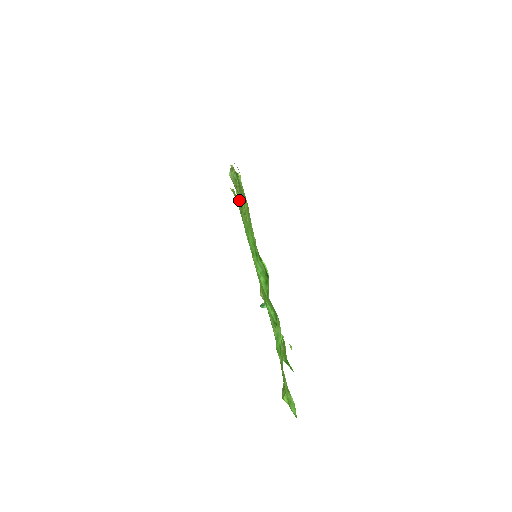
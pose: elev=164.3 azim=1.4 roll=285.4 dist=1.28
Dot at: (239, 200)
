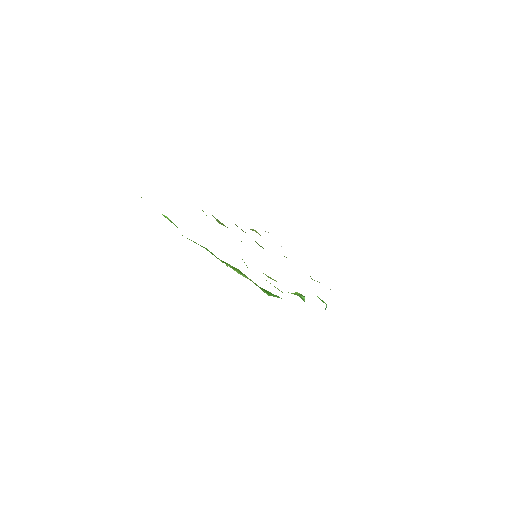
Dot at: occluded
